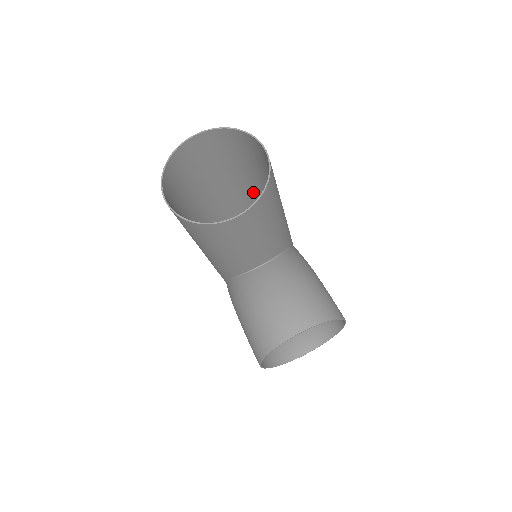
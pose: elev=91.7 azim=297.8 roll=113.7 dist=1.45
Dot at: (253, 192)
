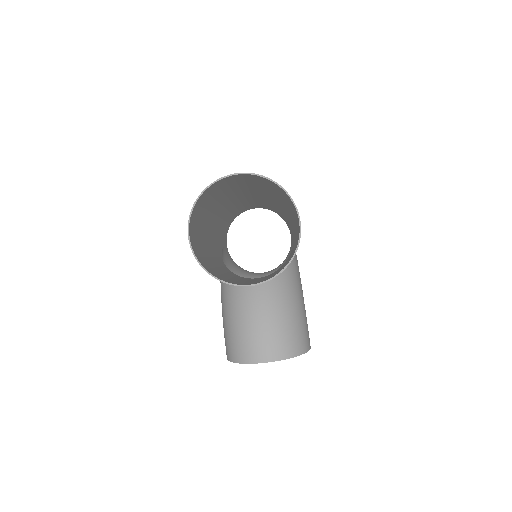
Dot at: (275, 199)
